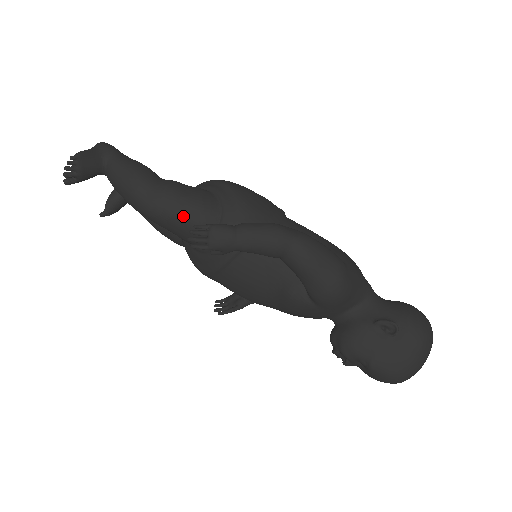
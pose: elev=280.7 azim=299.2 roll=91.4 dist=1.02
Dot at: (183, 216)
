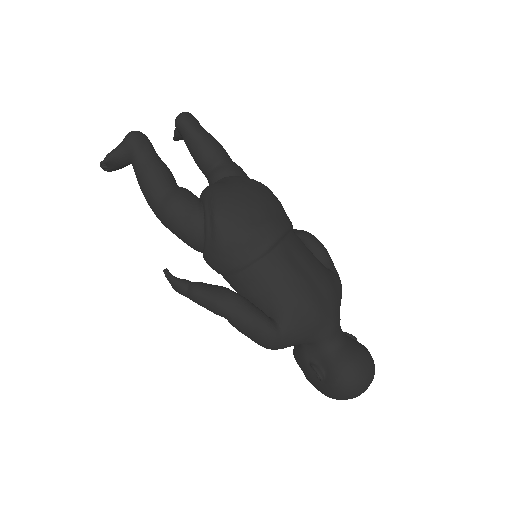
Dot at: (177, 236)
